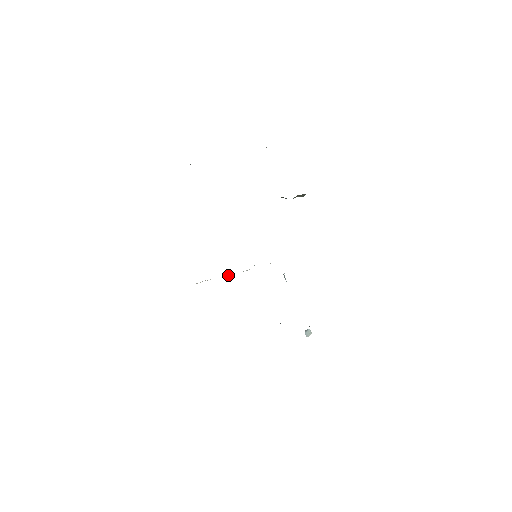
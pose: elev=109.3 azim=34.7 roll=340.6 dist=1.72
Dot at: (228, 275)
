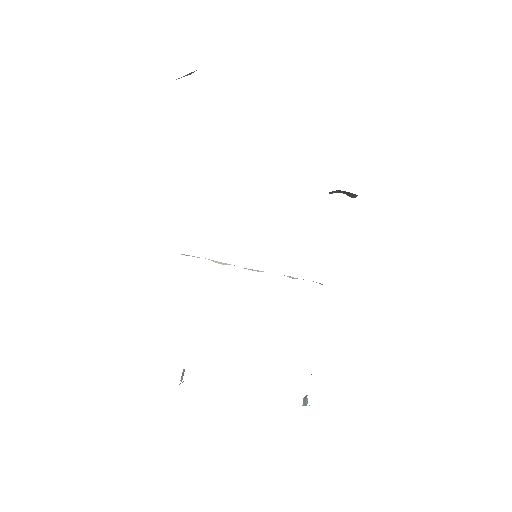
Dot at: (224, 264)
